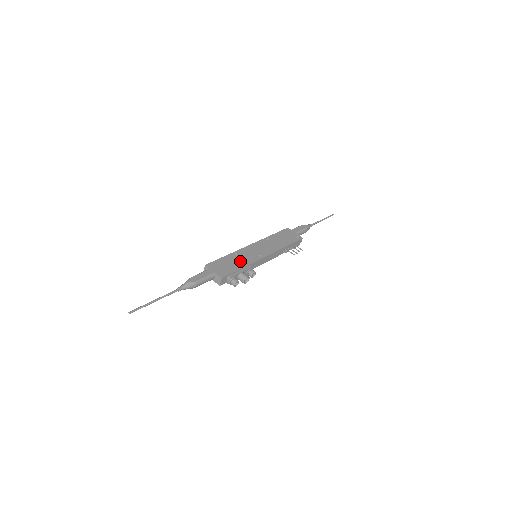
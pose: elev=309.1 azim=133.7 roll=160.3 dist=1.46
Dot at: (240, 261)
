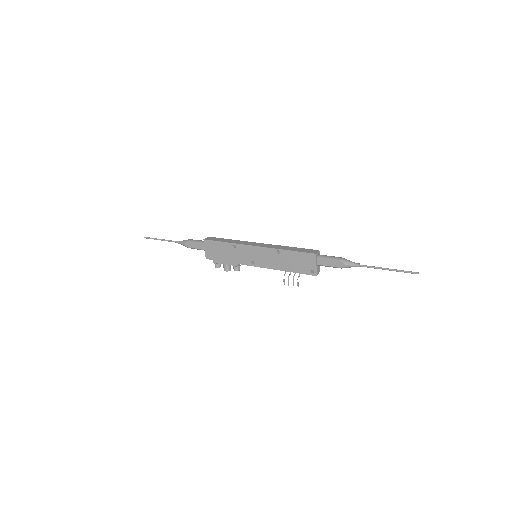
Dot at: (231, 255)
